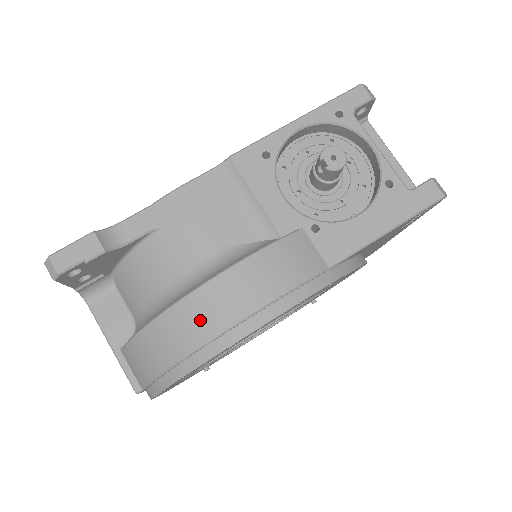
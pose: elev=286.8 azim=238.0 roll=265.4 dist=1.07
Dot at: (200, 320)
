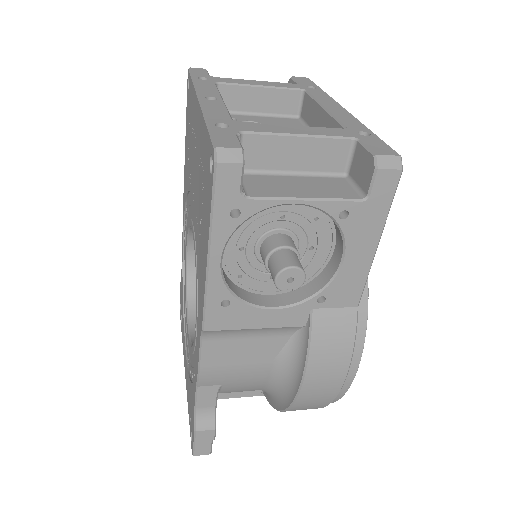
Dot at: (314, 404)
